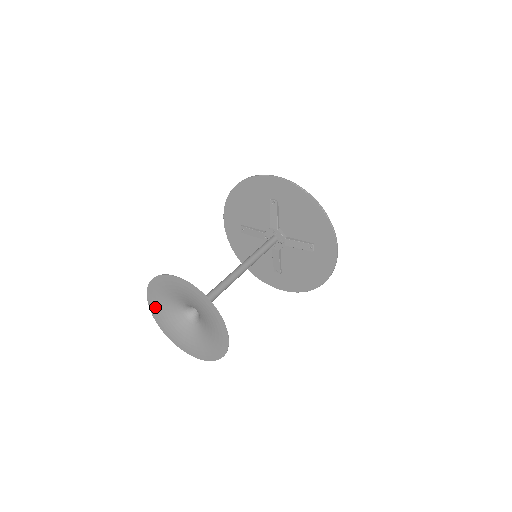
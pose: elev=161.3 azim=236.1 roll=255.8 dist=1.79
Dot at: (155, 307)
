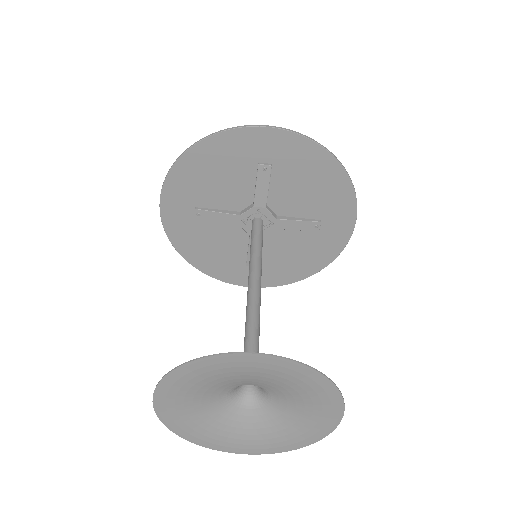
Dot at: (170, 405)
